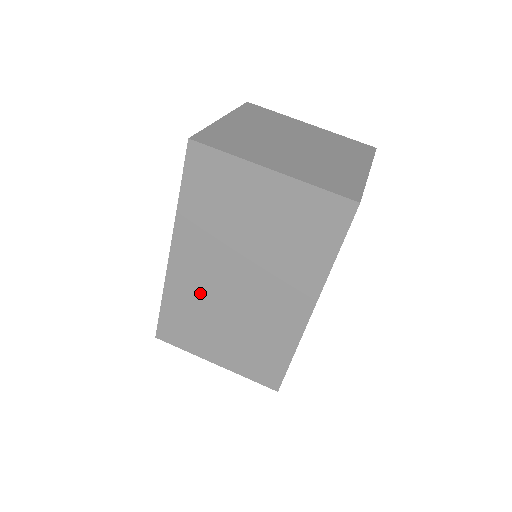
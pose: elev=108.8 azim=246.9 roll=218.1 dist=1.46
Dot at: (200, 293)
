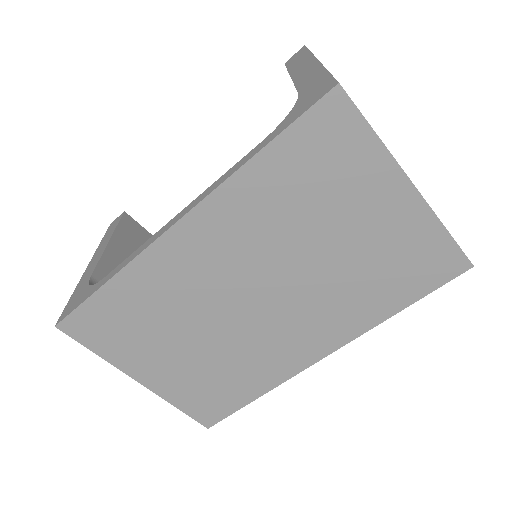
Dot at: (186, 291)
